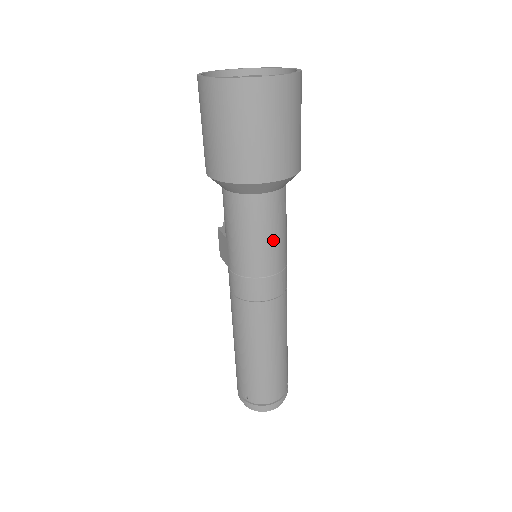
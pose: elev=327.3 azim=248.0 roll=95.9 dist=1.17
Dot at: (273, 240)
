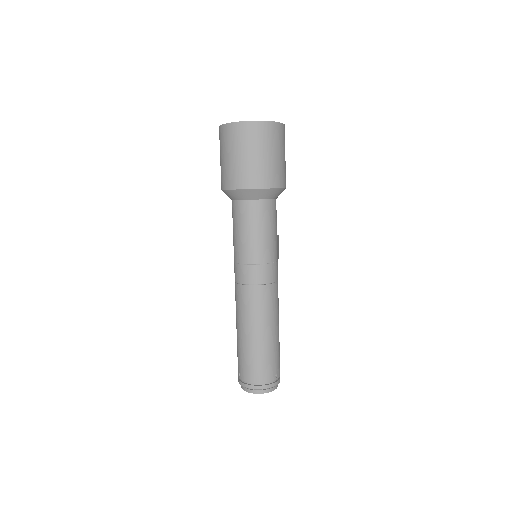
Dot at: (256, 236)
